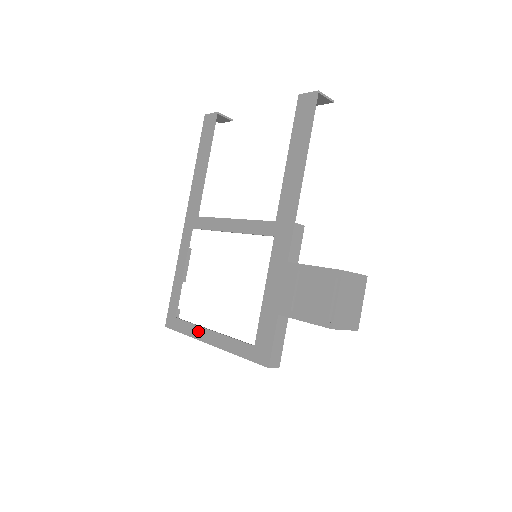
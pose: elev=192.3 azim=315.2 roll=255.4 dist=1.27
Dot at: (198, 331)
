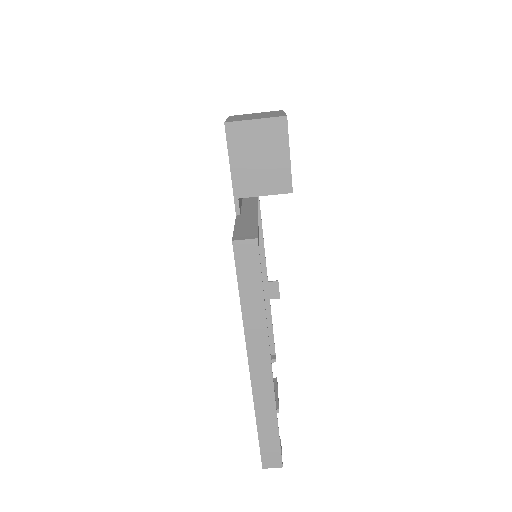
Dot at: occluded
